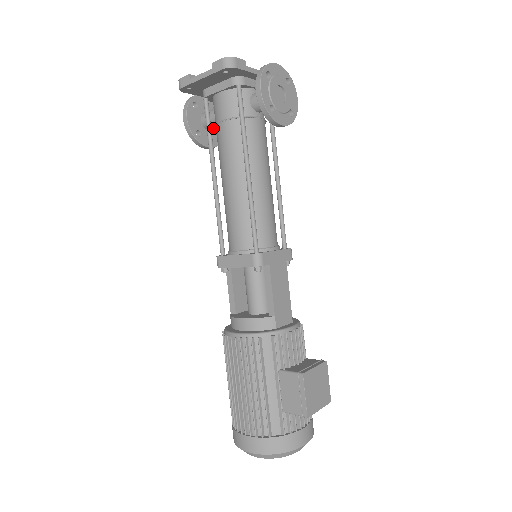
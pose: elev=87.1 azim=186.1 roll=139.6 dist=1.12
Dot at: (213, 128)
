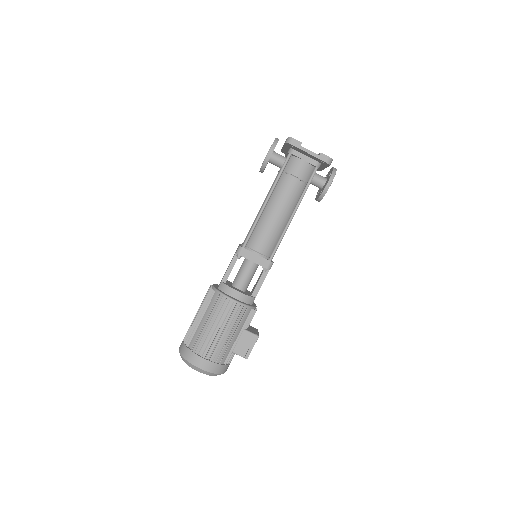
Dot at: occluded
